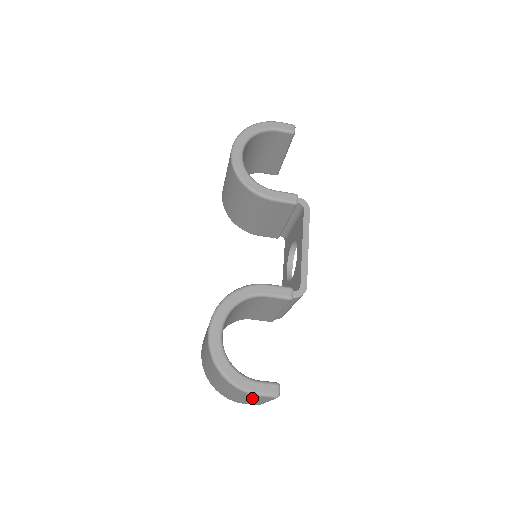
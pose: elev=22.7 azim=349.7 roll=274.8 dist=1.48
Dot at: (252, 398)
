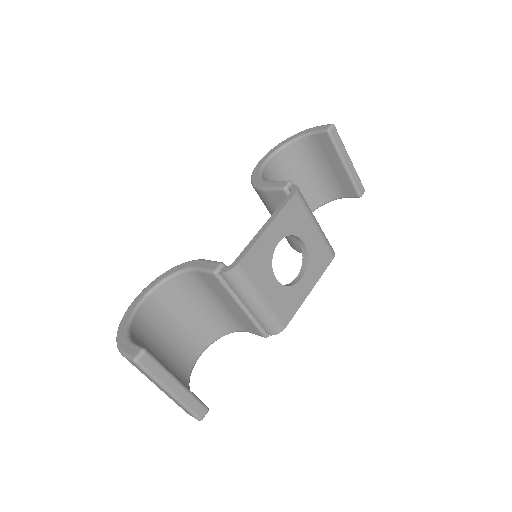
Dot at: occluded
